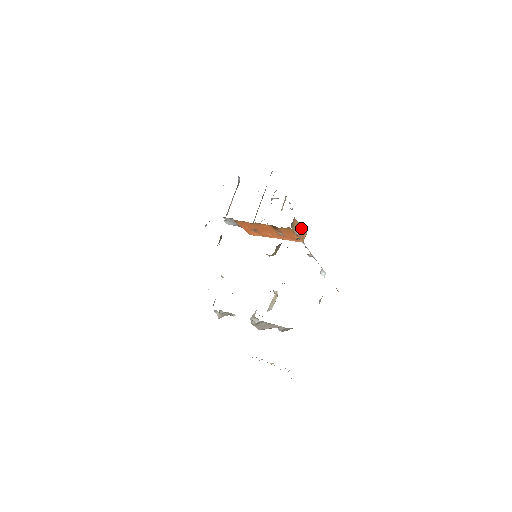
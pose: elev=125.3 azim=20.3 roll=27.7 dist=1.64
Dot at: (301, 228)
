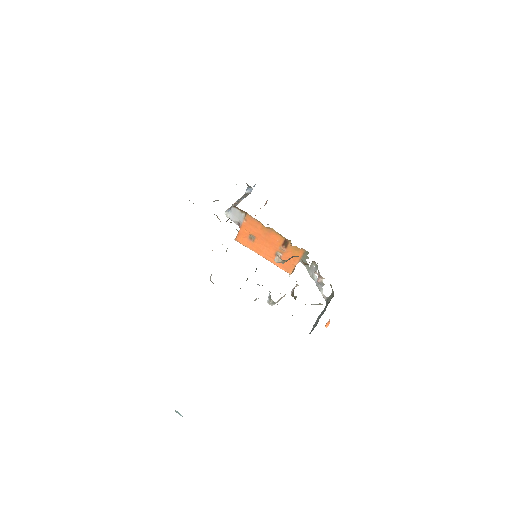
Dot at: occluded
